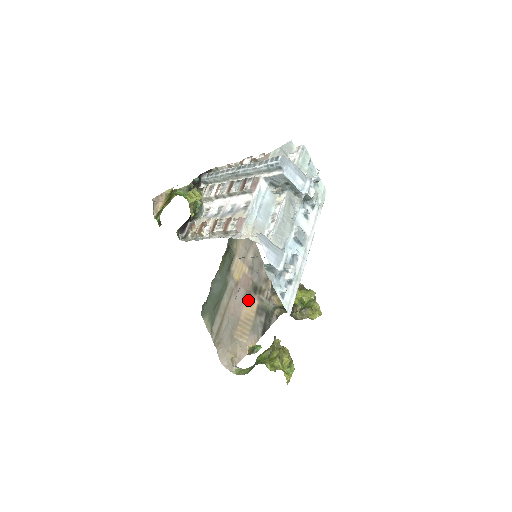
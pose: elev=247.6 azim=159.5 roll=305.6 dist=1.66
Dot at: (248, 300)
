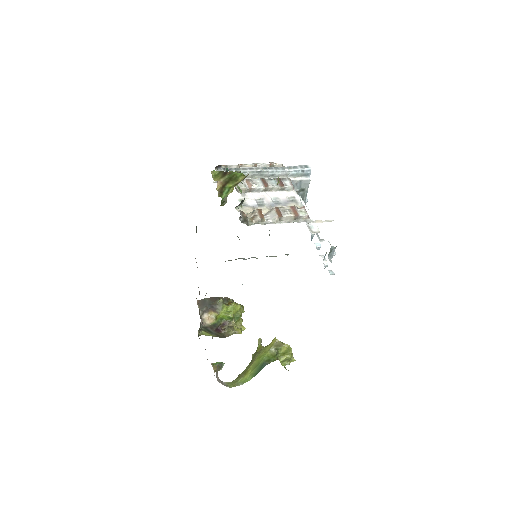
Dot at: occluded
